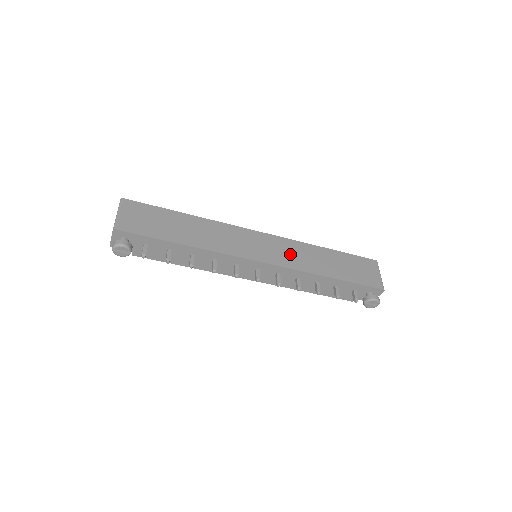
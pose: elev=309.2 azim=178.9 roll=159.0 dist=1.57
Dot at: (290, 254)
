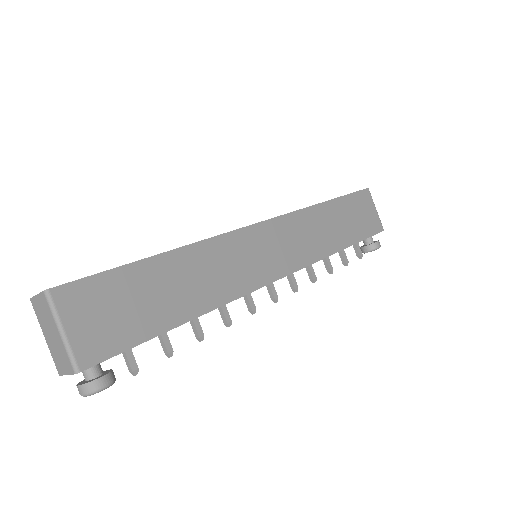
Dot at: (300, 240)
